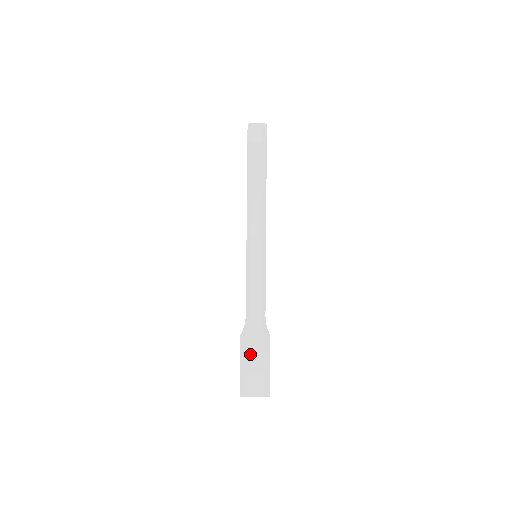
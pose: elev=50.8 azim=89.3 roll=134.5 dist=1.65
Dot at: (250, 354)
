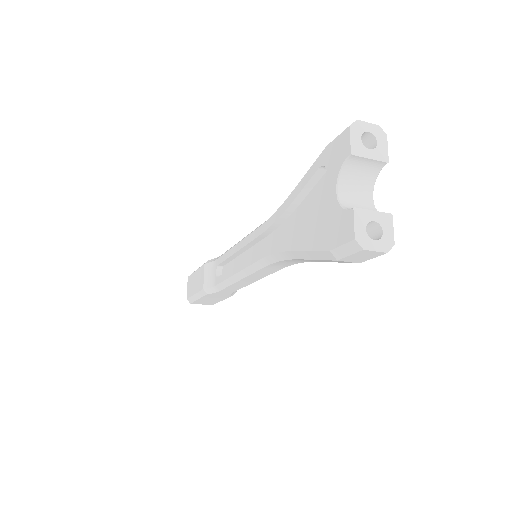
Dot at: (208, 298)
